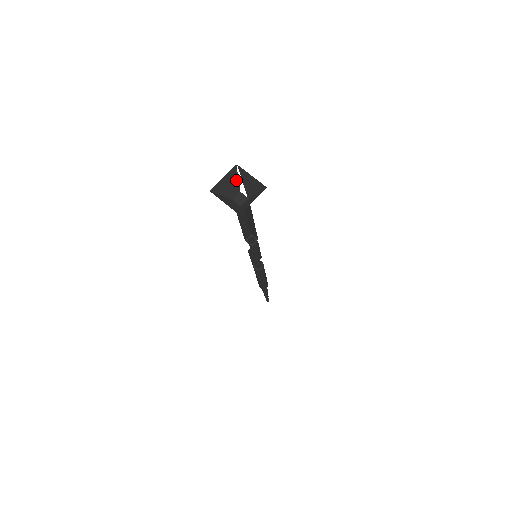
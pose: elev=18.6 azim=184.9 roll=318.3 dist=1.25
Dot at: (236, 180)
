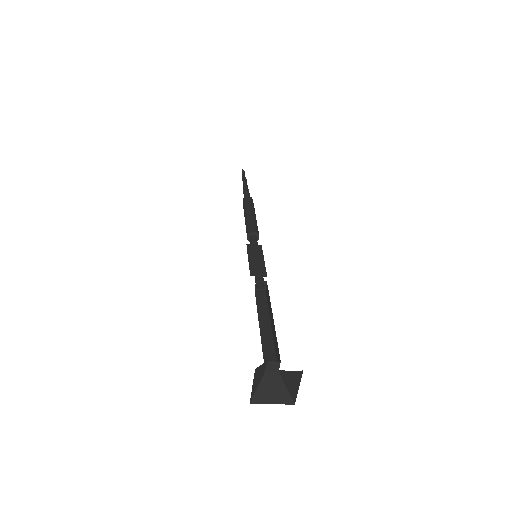
Dot at: occluded
